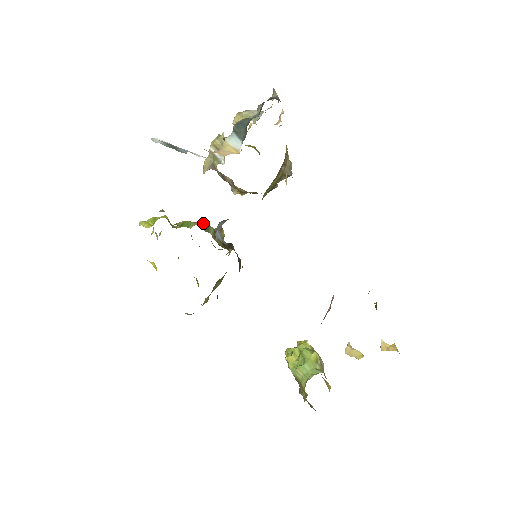
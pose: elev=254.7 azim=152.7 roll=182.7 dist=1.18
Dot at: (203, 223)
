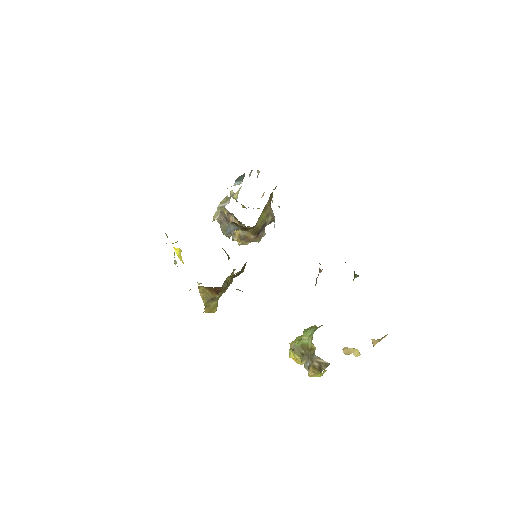
Dot at: occluded
